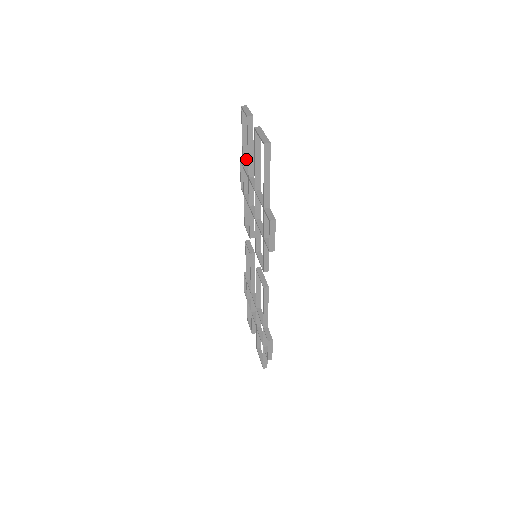
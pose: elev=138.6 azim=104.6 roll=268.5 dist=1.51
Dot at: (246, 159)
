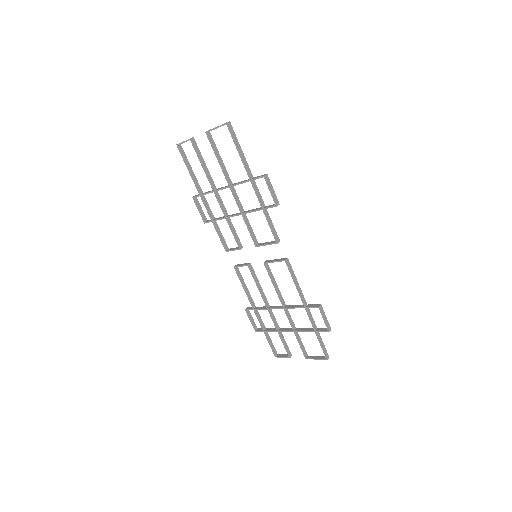
Dot at: (199, 188)
